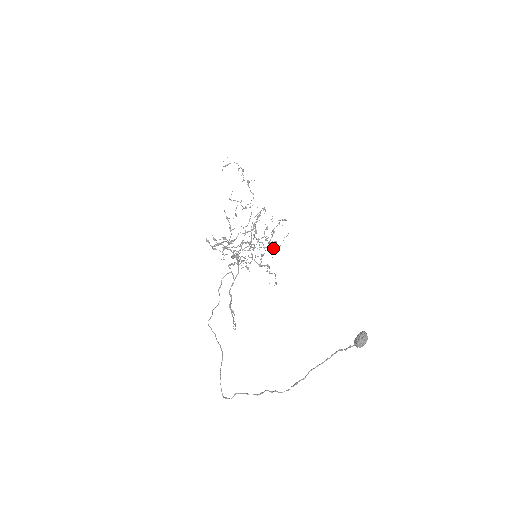
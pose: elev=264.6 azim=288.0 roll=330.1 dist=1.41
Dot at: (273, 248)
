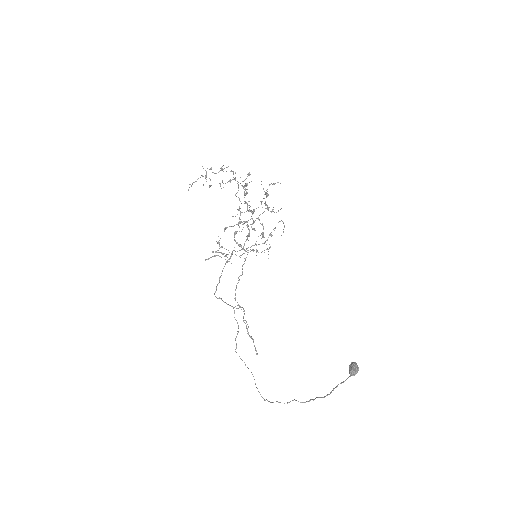
Dot at: occluded
